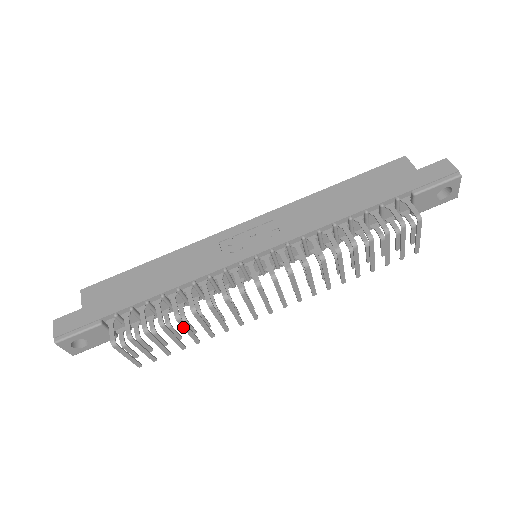
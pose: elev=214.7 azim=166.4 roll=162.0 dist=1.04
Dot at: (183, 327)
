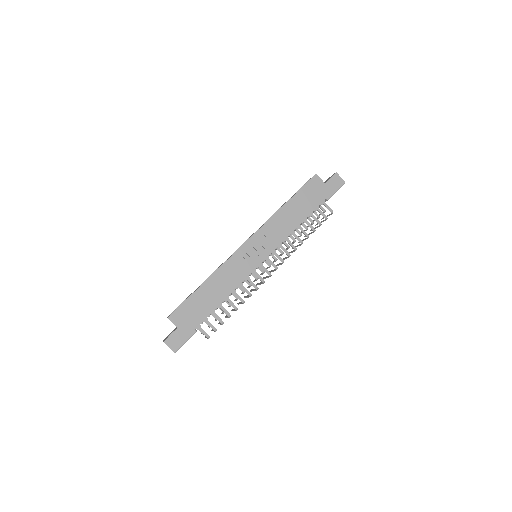
Dot at: occluded
